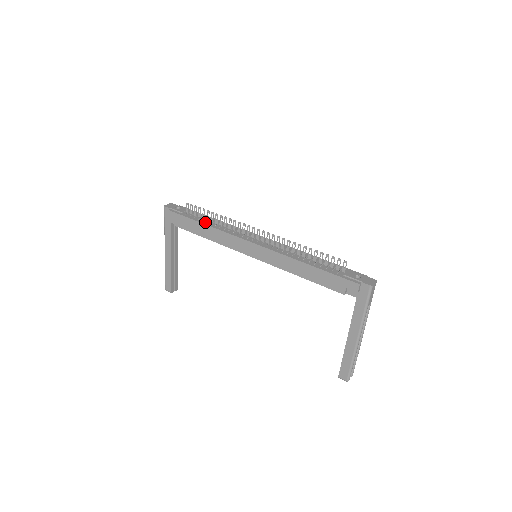
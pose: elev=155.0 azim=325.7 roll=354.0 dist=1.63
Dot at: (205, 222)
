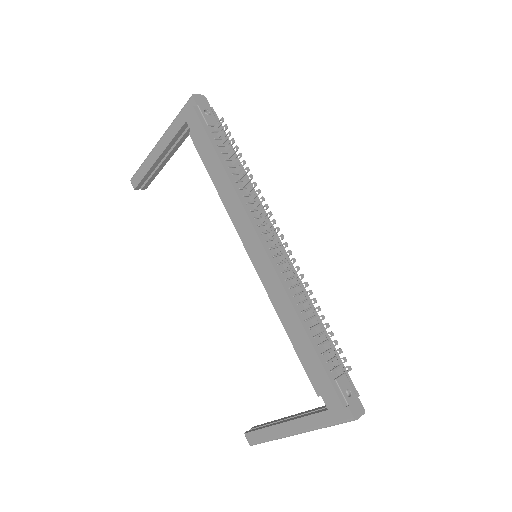
Dot at: (227, 165)
